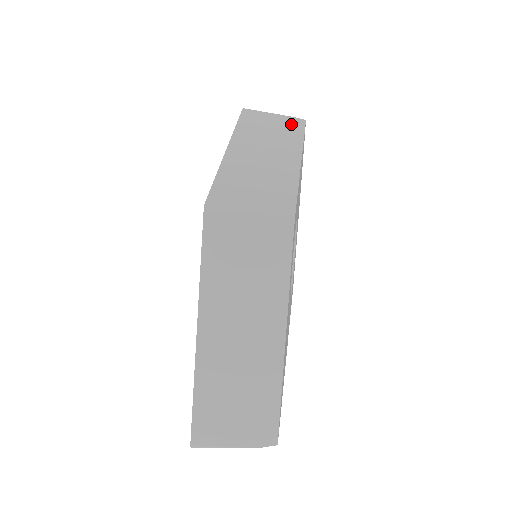
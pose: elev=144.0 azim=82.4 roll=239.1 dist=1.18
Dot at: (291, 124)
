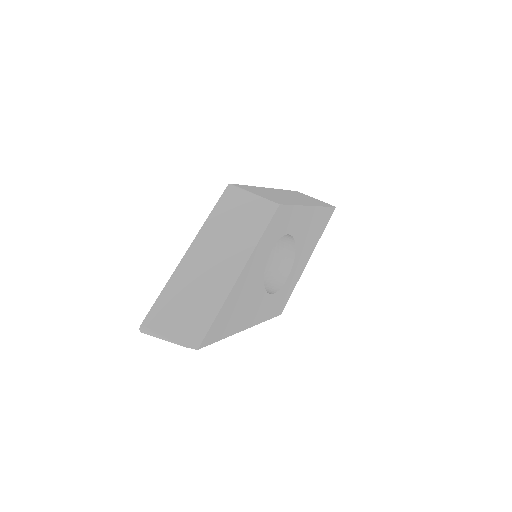
Dot at: (323, 203)
